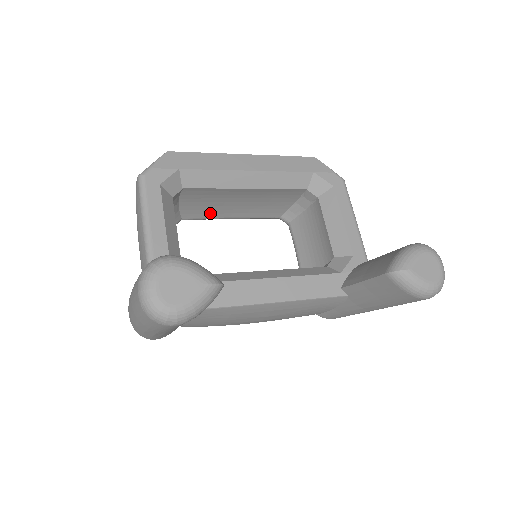
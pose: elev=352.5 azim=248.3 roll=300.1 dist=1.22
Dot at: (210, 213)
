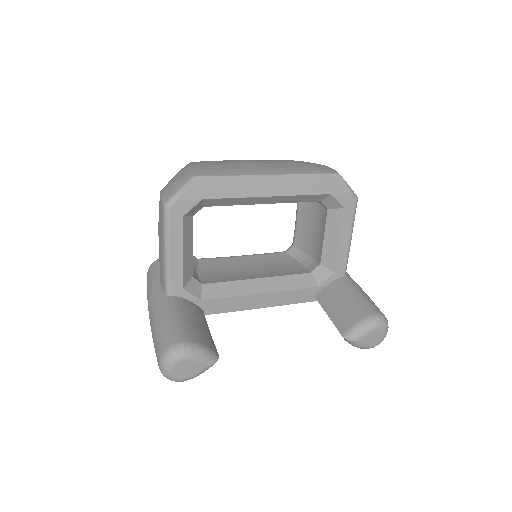
Dot at: occluded
